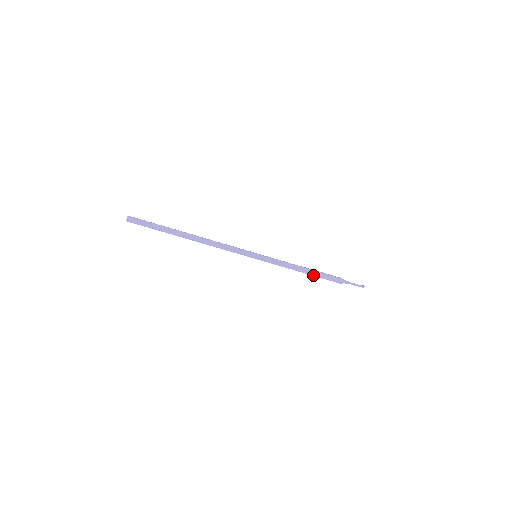
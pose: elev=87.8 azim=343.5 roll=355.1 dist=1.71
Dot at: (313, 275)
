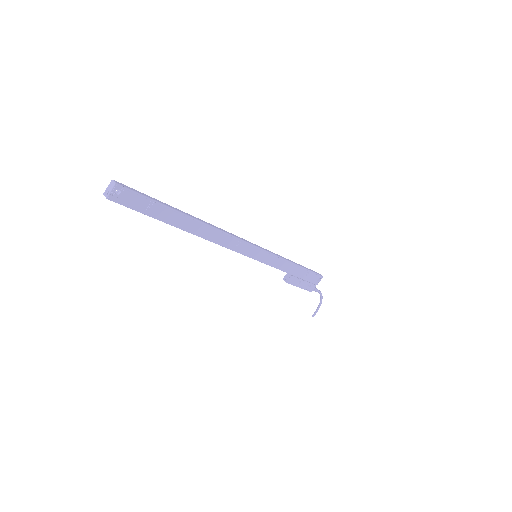
Dot at: (304, 269)
